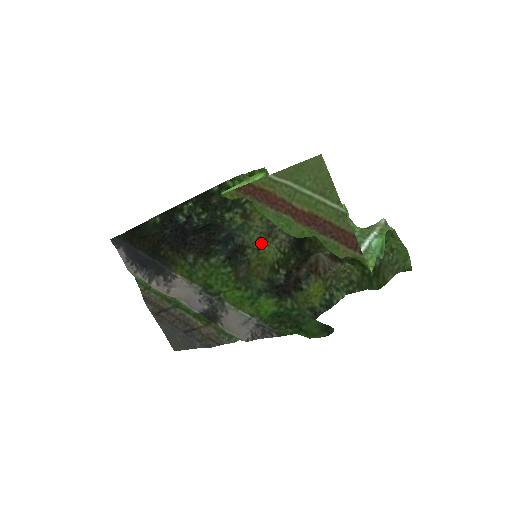
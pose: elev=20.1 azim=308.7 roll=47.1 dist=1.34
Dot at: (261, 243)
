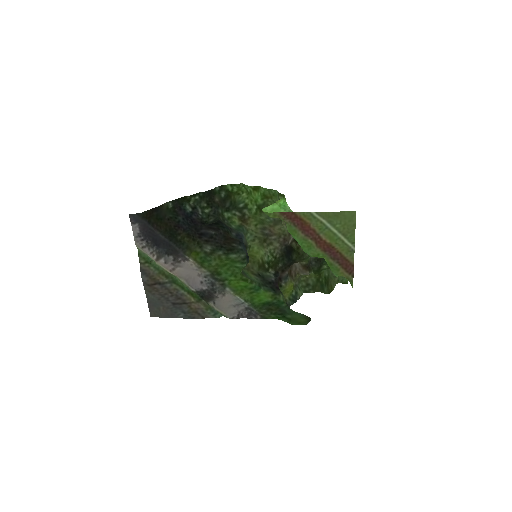
Dot at: (252, 244)
